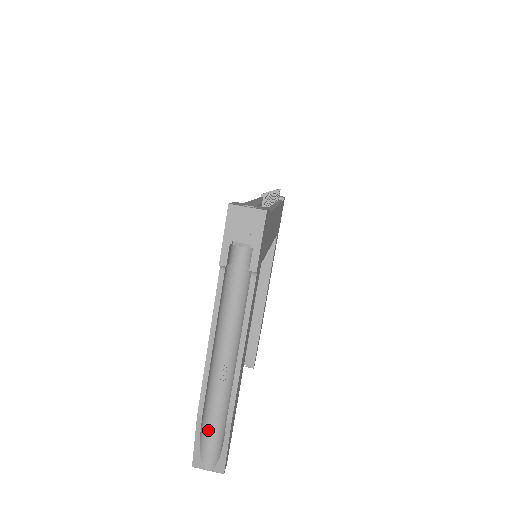
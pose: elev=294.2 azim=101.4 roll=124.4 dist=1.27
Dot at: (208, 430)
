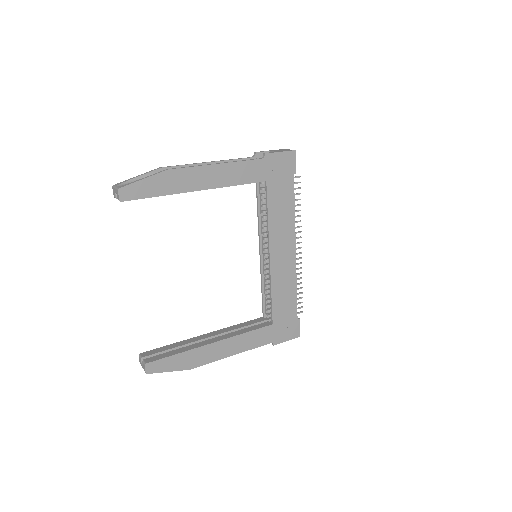
Dot at: occluded
